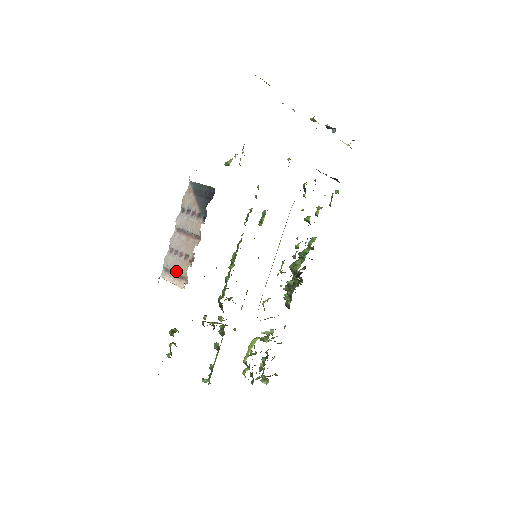
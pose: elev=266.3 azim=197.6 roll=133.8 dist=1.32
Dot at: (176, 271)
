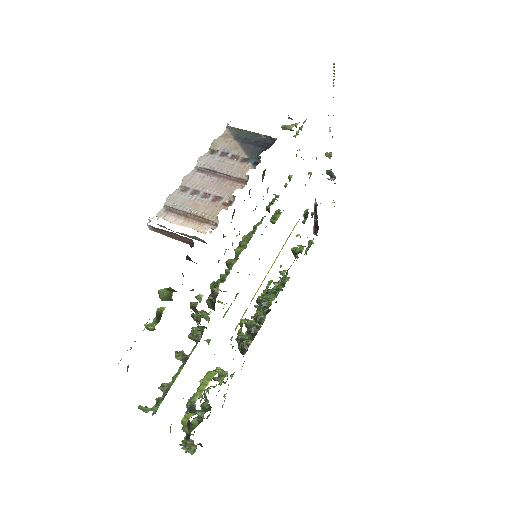
Dot at: (194, 212)
